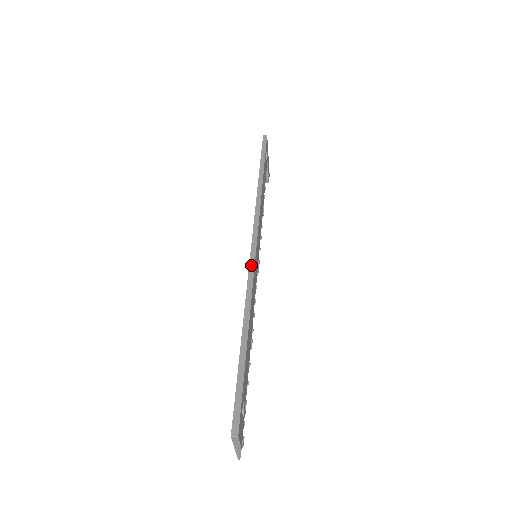
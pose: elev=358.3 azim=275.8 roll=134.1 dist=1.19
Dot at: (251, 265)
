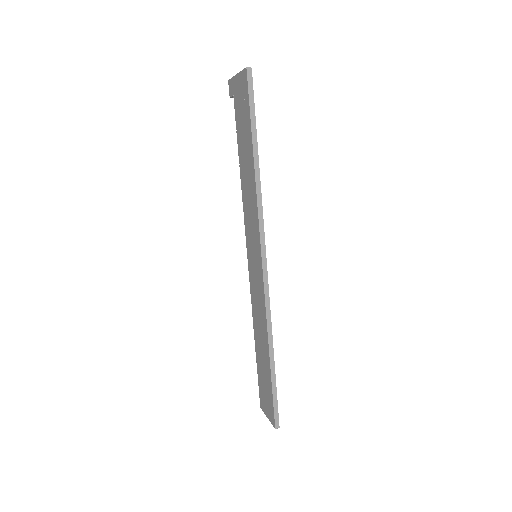
Dot at: (266, 292)
